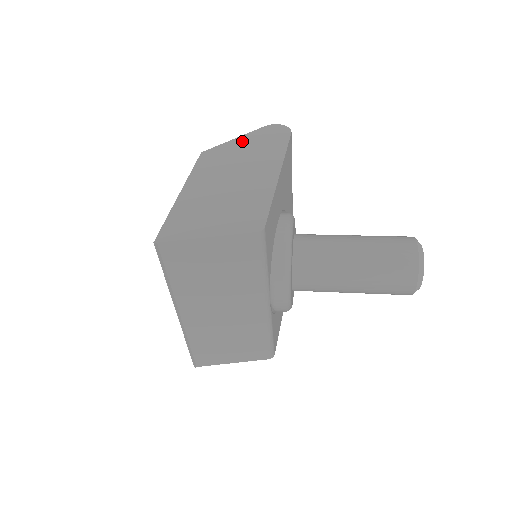
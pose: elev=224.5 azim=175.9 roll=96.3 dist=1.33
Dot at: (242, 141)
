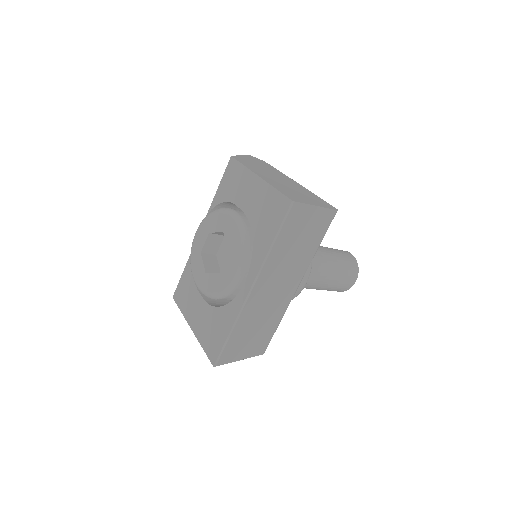
Dot at: (248, 158)
